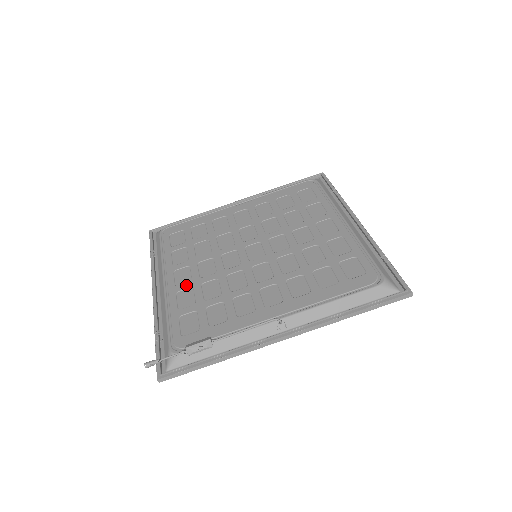
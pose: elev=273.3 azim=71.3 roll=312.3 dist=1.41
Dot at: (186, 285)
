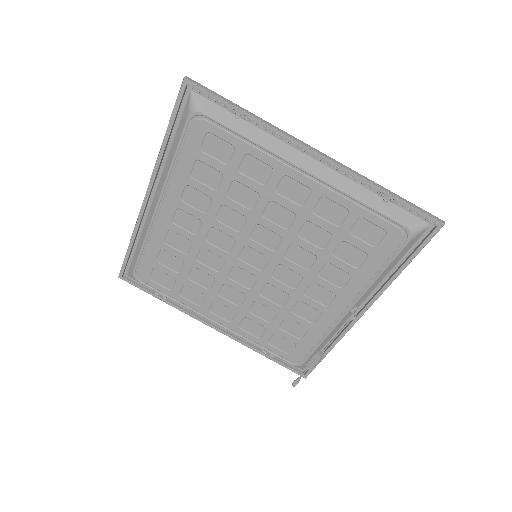
Dot at: (237, 318)
